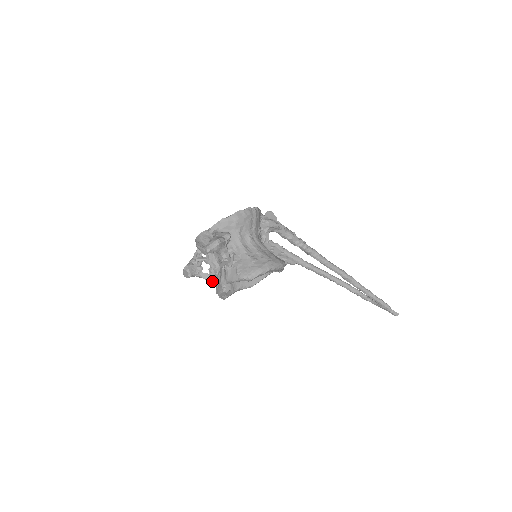
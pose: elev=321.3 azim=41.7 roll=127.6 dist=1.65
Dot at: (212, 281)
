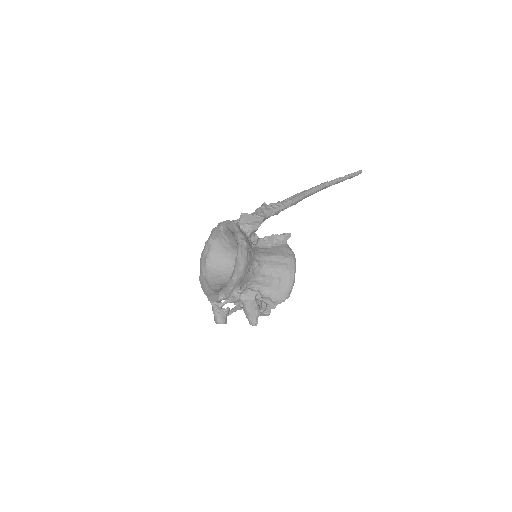
Dot at: occluded
